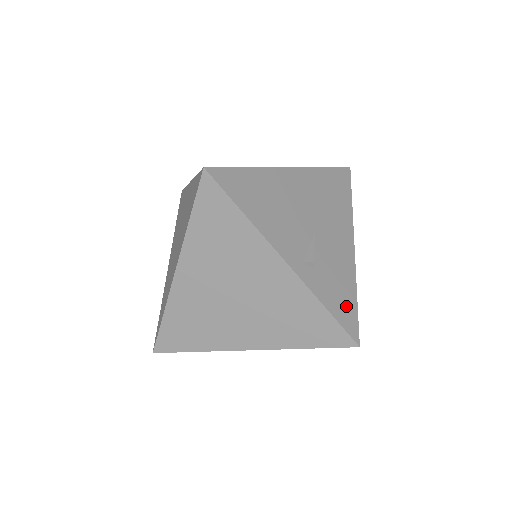
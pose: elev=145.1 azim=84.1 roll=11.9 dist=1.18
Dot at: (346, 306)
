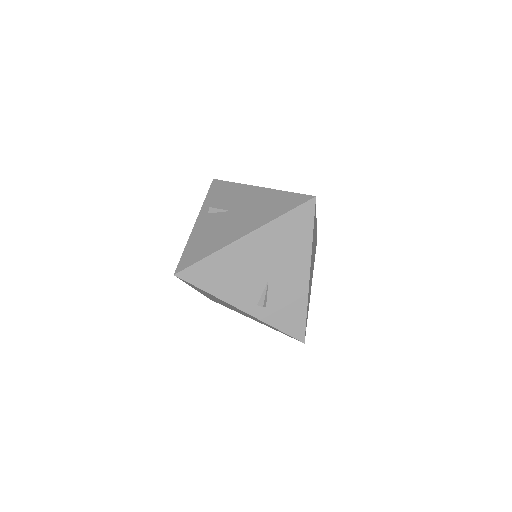
Dot at: (295, 321)
